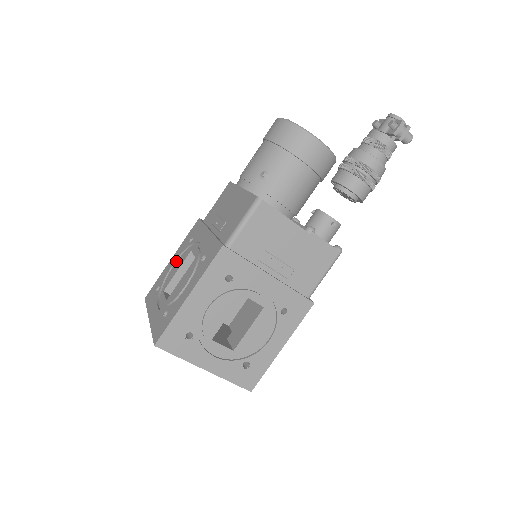
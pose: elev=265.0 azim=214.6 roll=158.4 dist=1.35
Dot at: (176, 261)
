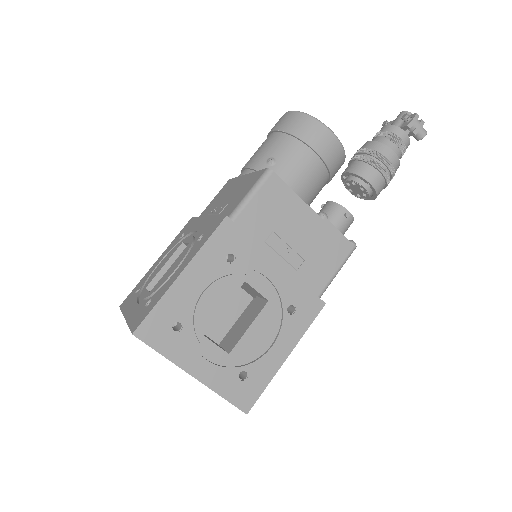
Dot at: (162, 260)
